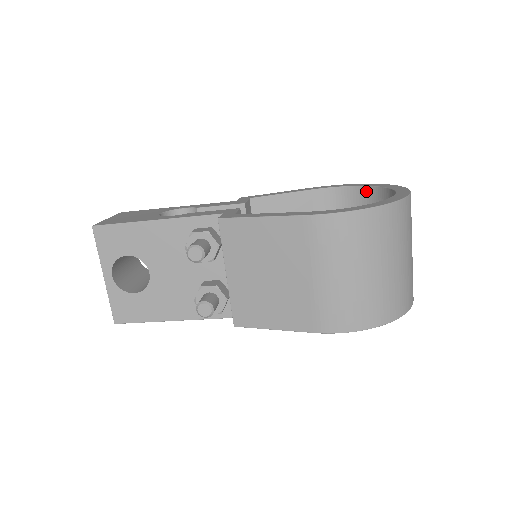
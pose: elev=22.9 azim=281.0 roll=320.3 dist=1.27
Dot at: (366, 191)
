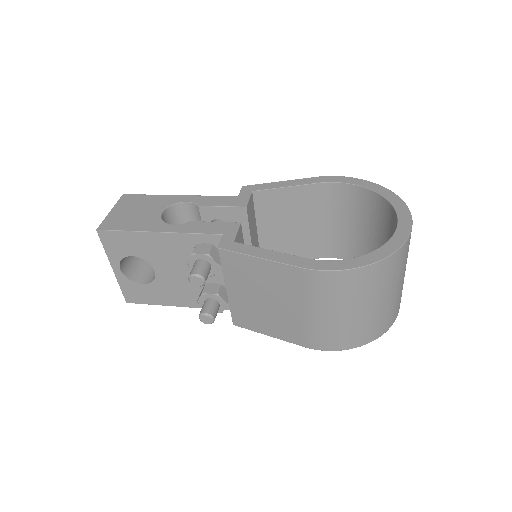
Dot at: (372, 195)
